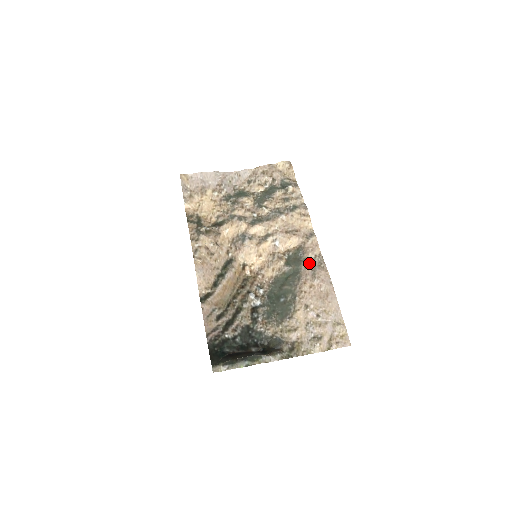
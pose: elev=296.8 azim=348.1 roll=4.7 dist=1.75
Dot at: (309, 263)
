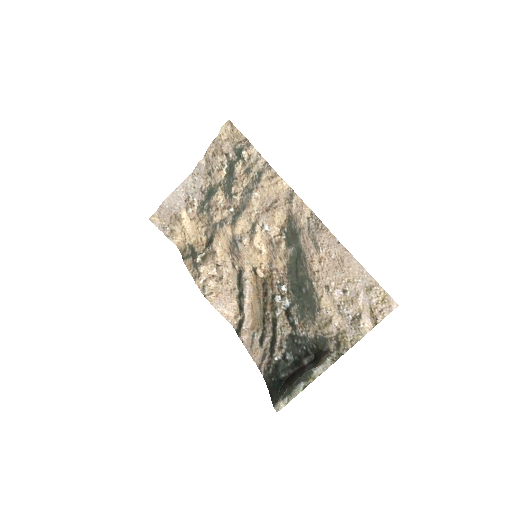
Dot at: (305, 233)
